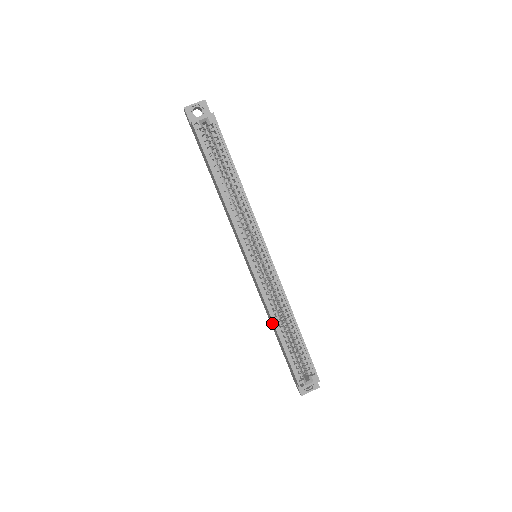
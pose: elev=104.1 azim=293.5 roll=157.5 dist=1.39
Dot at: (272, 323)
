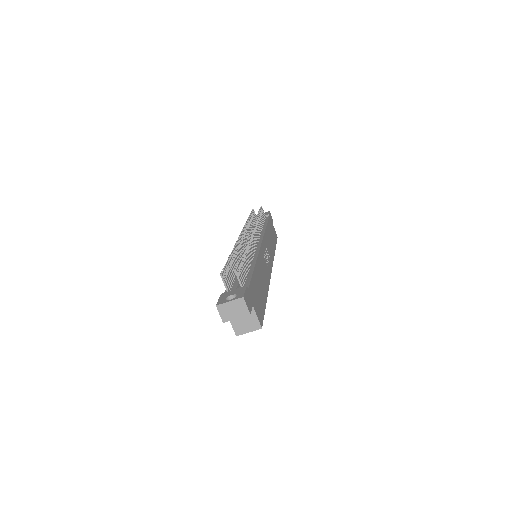
Dot at: occluded
